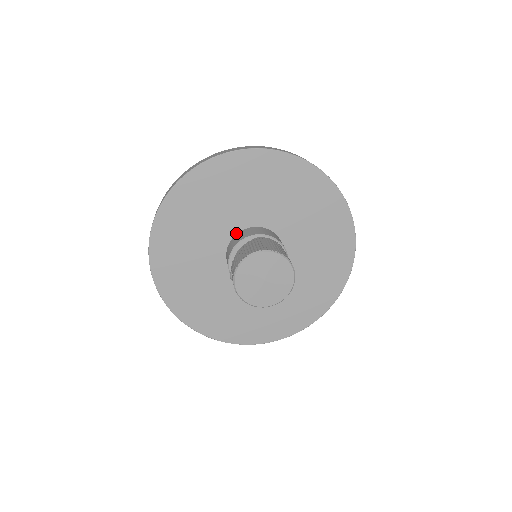
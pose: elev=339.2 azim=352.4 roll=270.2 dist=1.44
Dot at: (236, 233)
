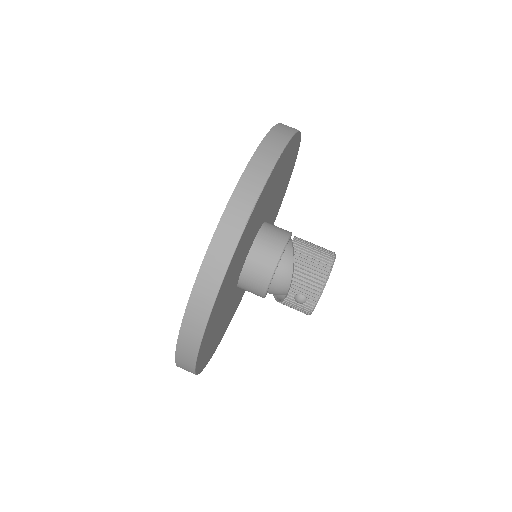
Dot at: (252, 244)
